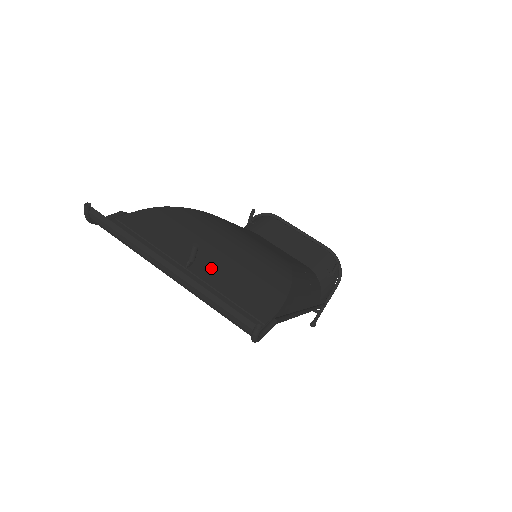
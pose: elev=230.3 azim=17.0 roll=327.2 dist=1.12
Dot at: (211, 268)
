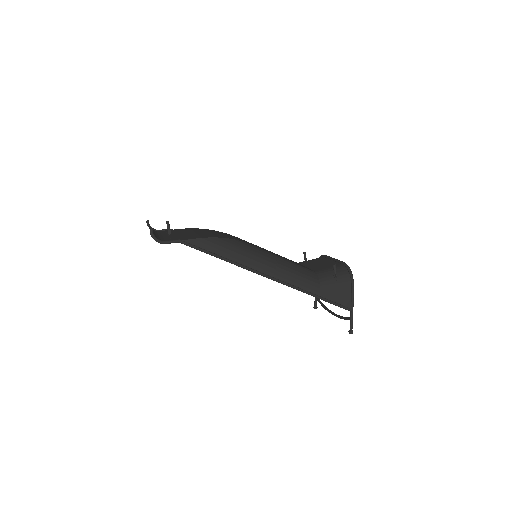
Dot at: (180, 235)
